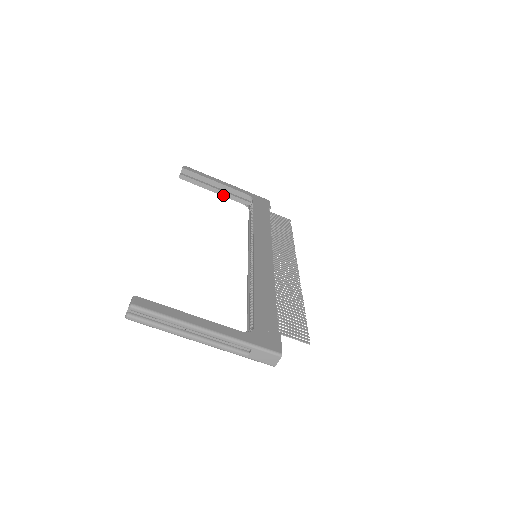
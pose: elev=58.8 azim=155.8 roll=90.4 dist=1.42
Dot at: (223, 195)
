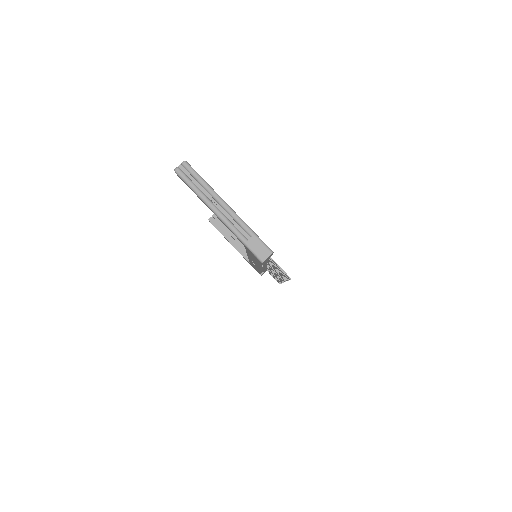
Dot at: (235, 247)
